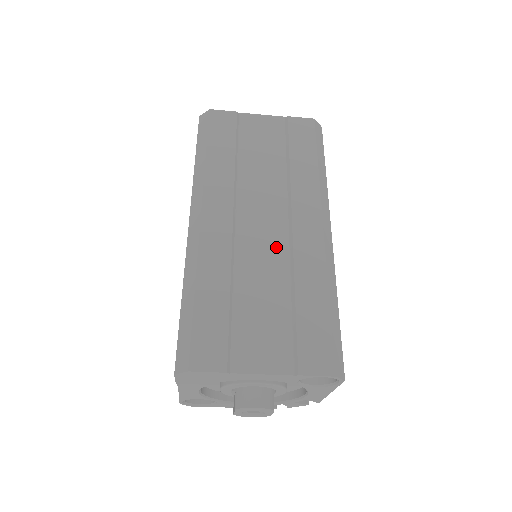
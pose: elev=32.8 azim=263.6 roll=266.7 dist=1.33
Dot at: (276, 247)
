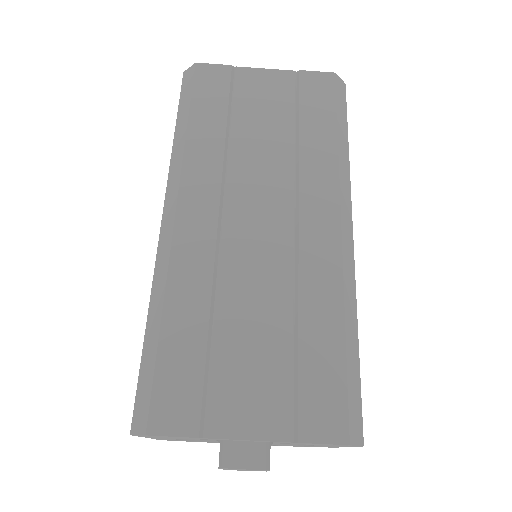
Dot at: (275, 254)
